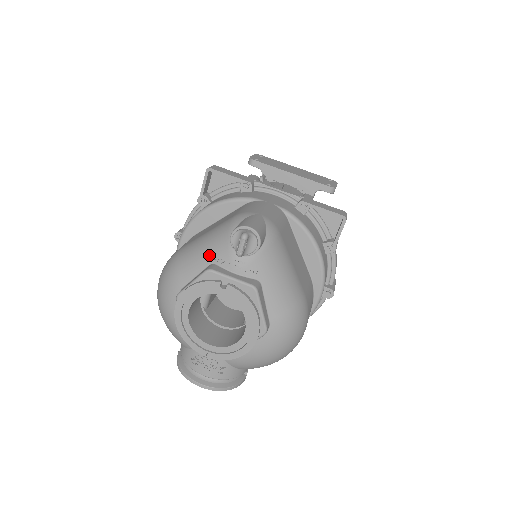
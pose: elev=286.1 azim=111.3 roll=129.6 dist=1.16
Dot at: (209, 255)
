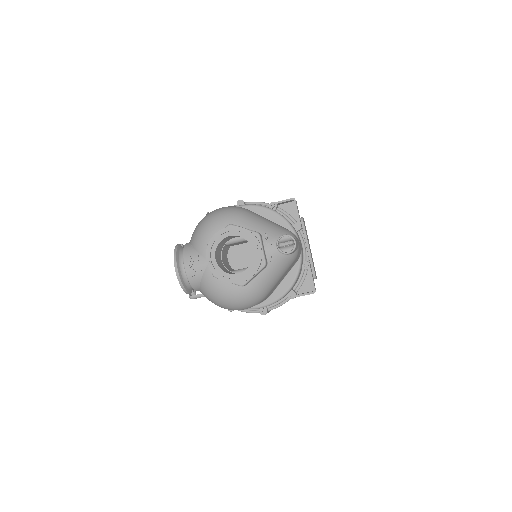
Dot at: (263, 229)
